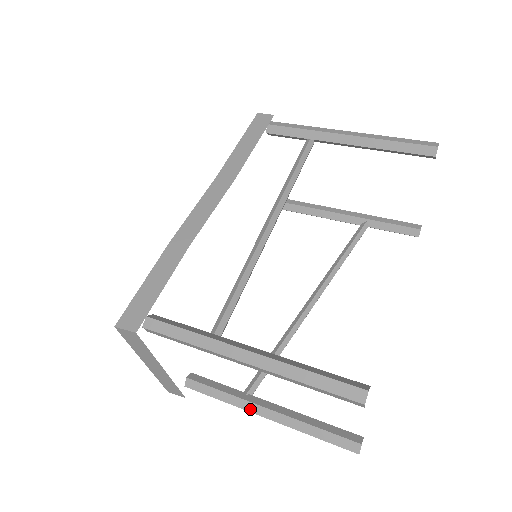
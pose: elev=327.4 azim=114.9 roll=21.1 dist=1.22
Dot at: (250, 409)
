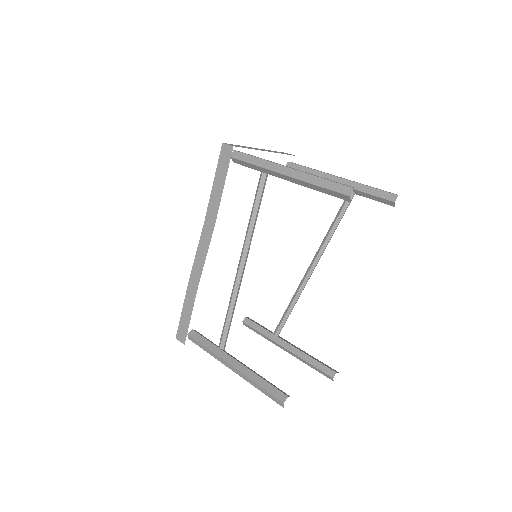
Dot at: (277, 345)
